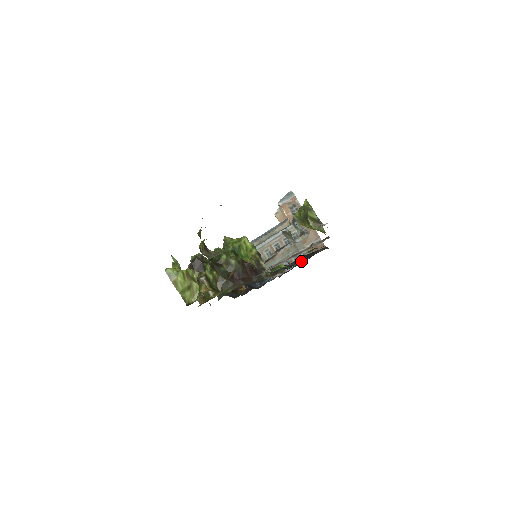
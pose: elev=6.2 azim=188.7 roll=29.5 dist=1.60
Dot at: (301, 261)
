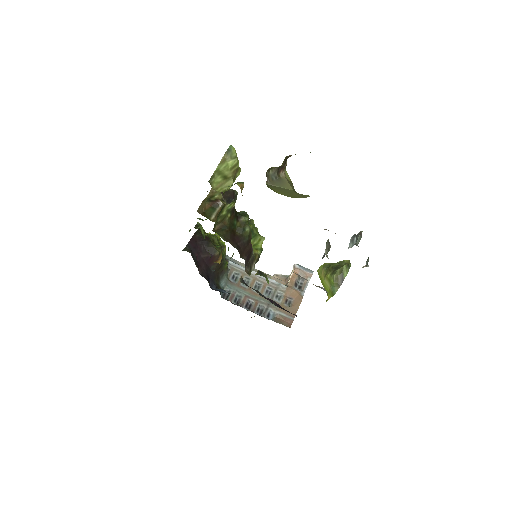
Dot at: (275, 304)
